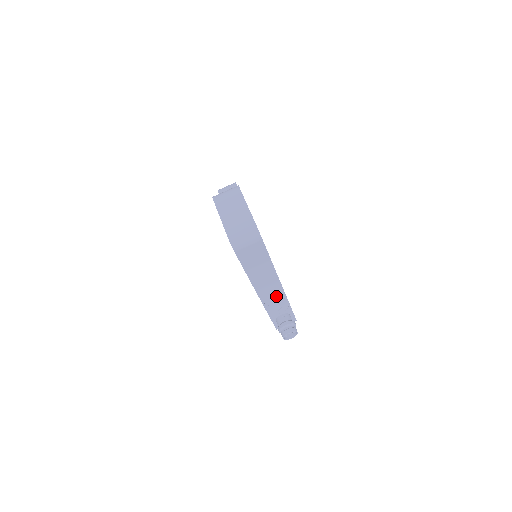
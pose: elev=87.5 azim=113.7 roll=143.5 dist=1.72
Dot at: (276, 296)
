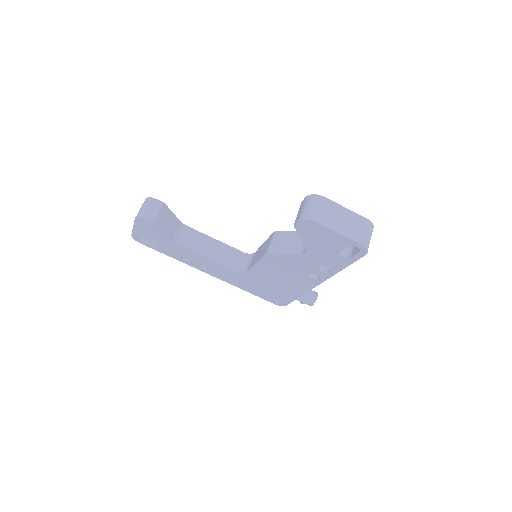
Dot at: occluded
